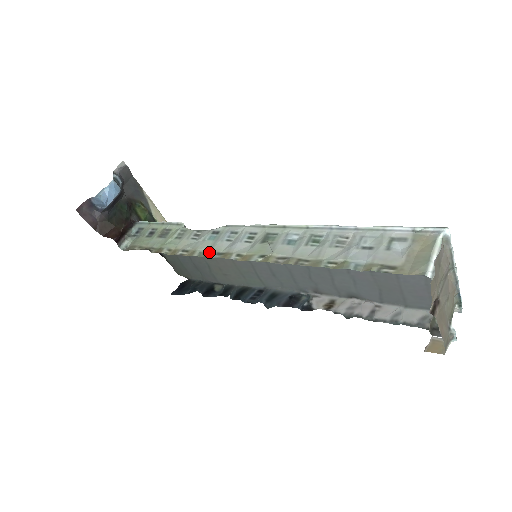
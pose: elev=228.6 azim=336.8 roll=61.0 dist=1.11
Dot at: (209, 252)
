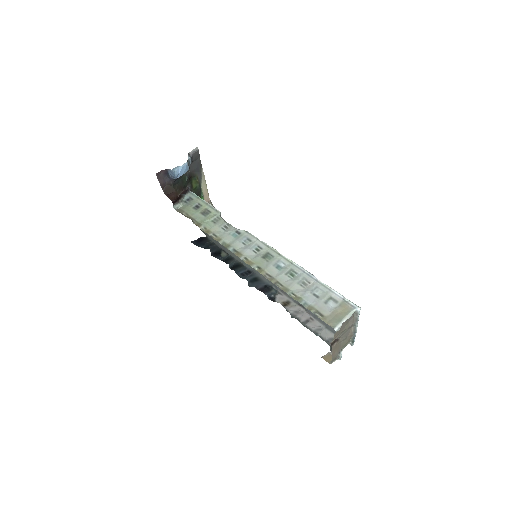
Dot at: (229, 245)
